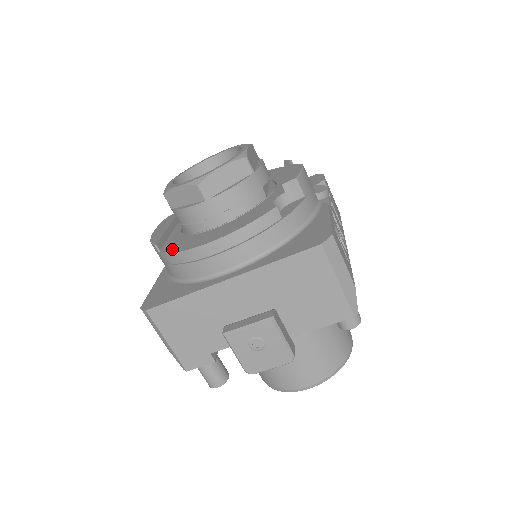
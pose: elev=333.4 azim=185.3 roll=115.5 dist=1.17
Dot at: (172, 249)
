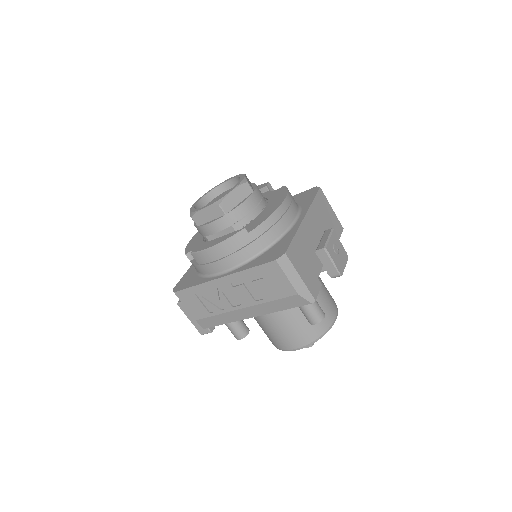
Dot at: (258, 223)
